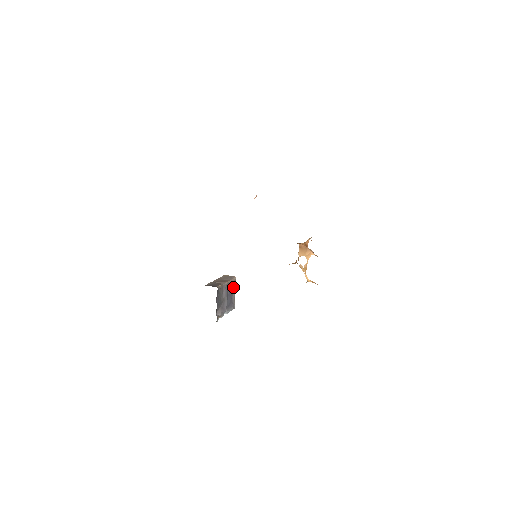
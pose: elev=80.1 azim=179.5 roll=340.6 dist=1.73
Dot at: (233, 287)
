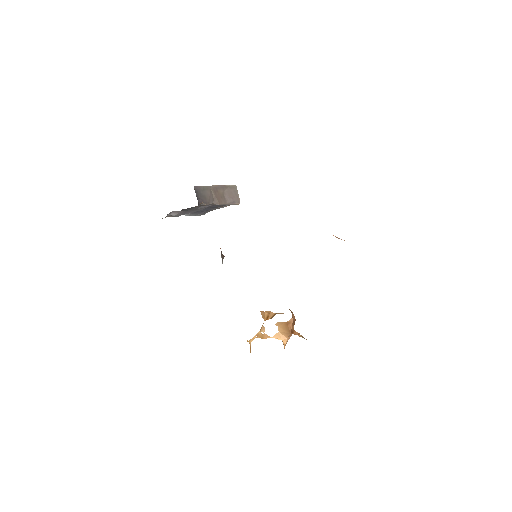
Dot at: (226, 205)
